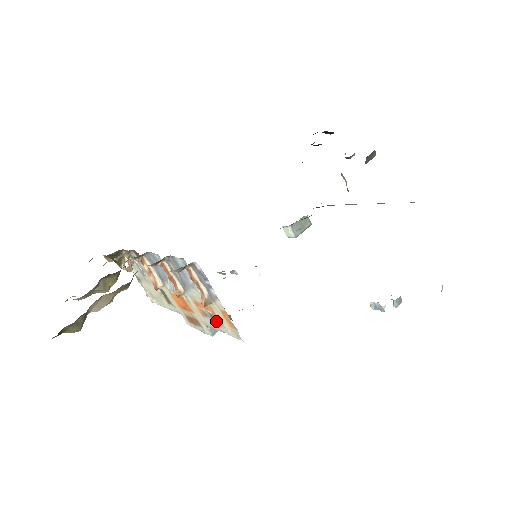
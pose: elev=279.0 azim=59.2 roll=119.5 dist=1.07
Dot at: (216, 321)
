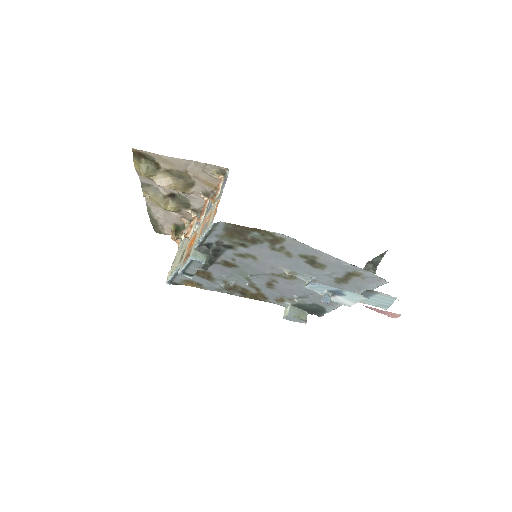
Dot at: (206, 227)
